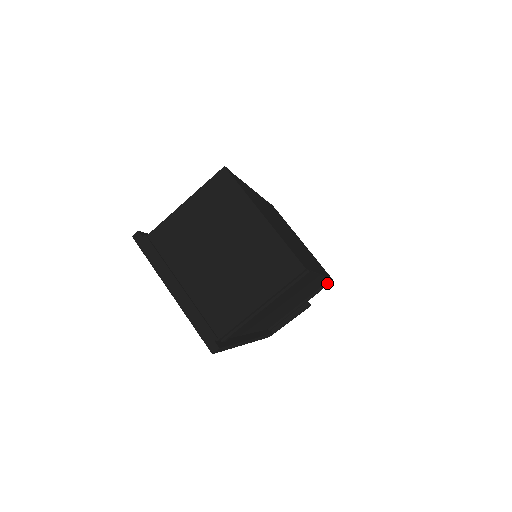
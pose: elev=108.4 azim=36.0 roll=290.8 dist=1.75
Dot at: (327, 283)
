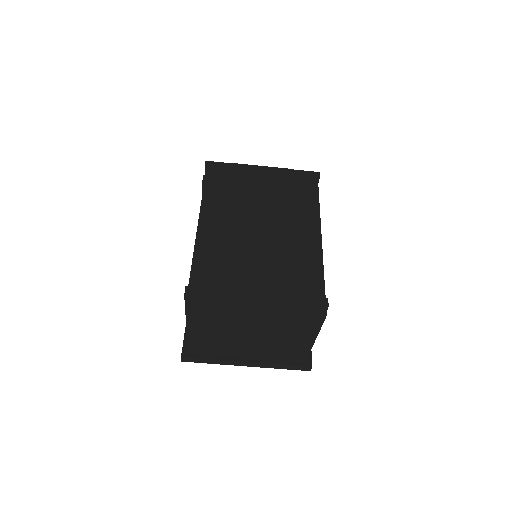
Dot at: occluded
